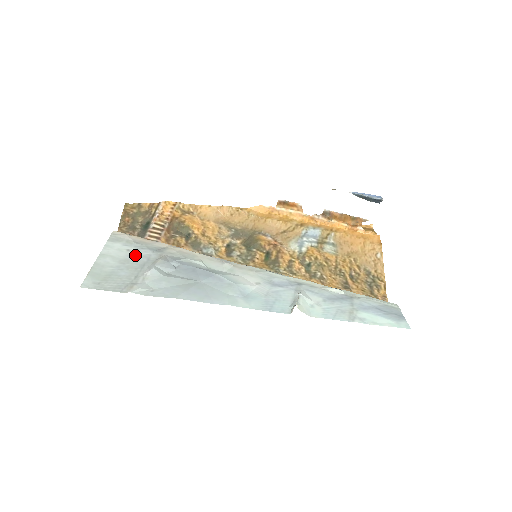
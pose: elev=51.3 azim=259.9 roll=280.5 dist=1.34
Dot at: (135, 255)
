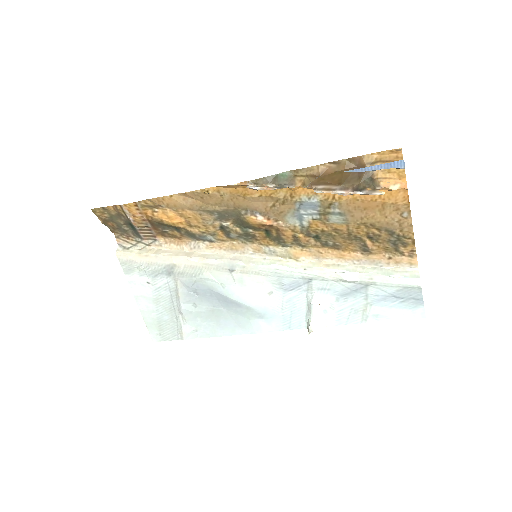
Dot at: (157, 289)
